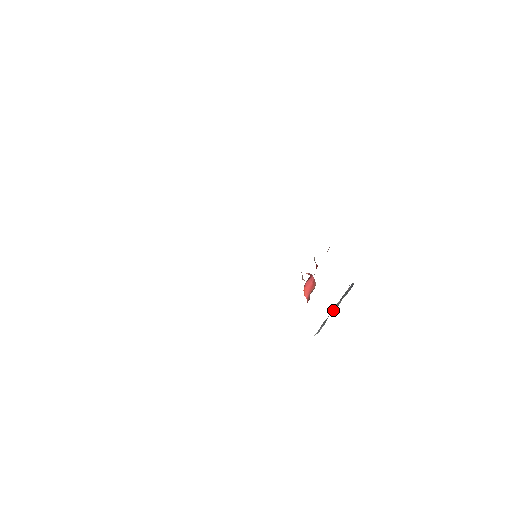
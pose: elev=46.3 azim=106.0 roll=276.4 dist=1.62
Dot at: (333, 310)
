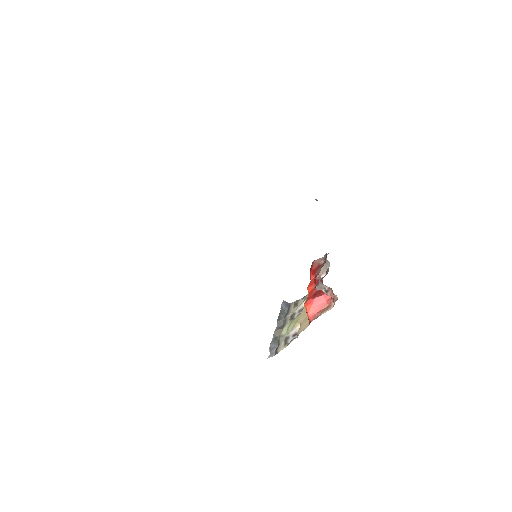
Dot at: (281, 330)
